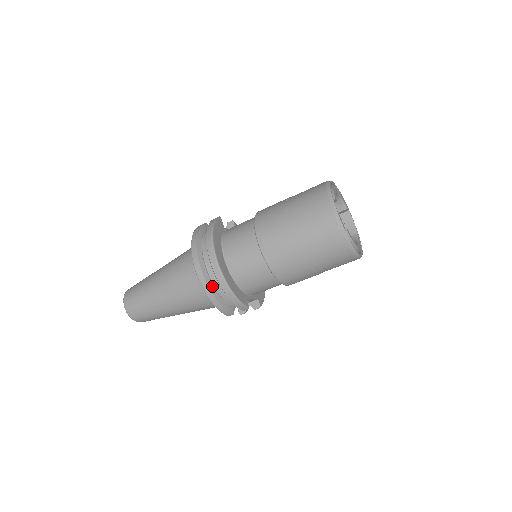
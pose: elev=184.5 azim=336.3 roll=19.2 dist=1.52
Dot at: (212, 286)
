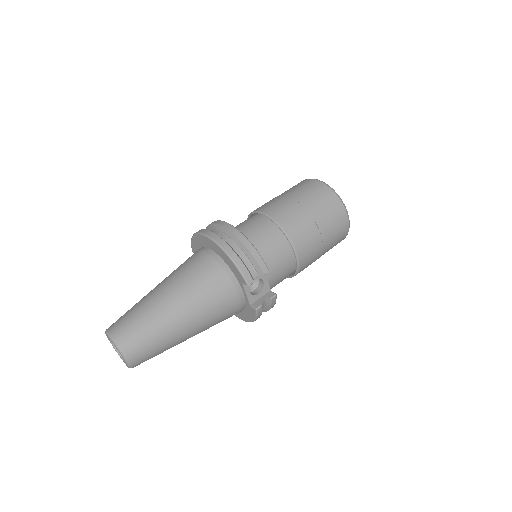
Dot at: (228, 244)
